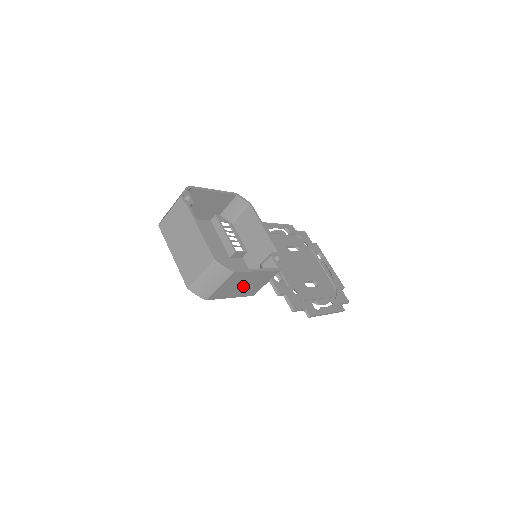
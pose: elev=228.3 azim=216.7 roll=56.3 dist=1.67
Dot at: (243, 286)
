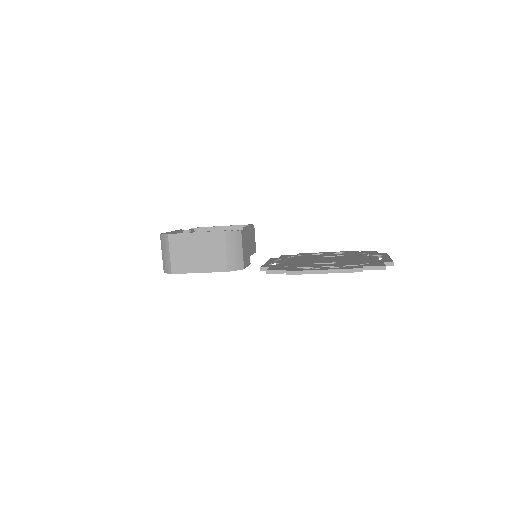
Dot at: (198, 255)
